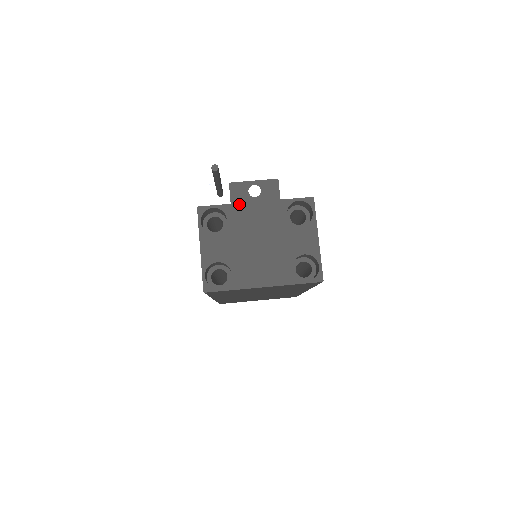
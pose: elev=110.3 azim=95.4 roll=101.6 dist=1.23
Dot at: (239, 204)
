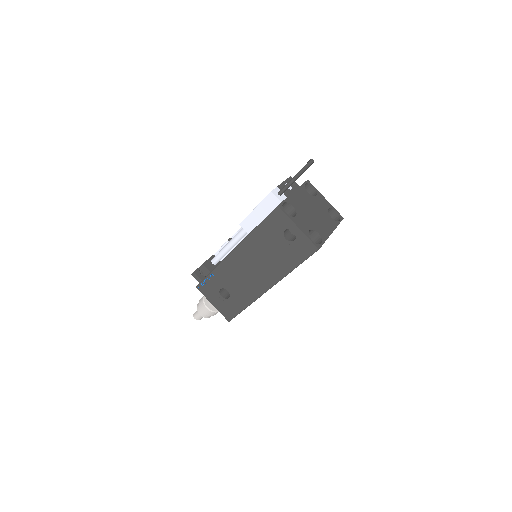
Dot at: (290, 196)
